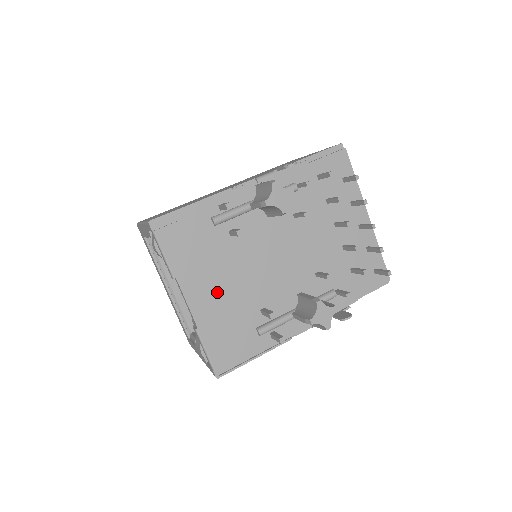
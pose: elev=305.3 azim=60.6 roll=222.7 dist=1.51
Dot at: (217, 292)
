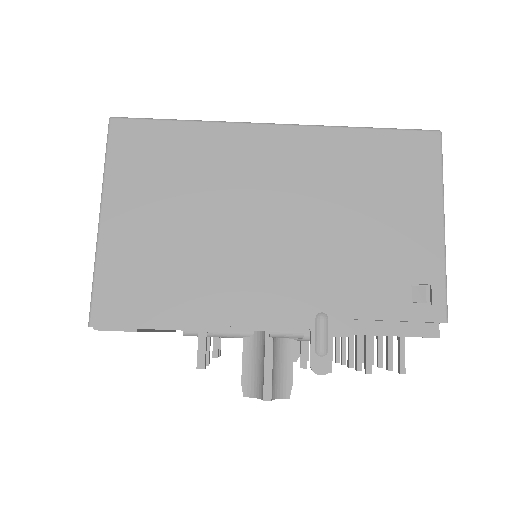
Dot at: occluded
